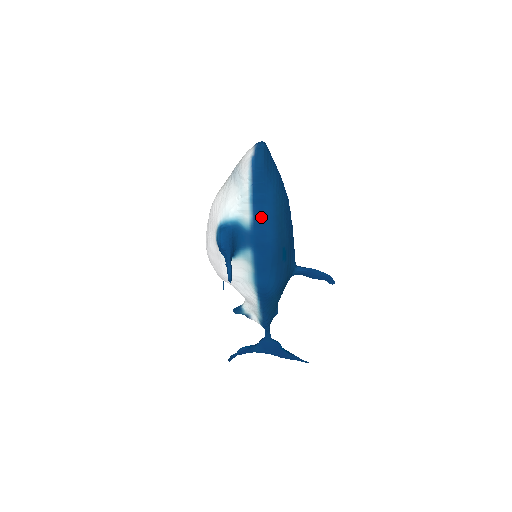
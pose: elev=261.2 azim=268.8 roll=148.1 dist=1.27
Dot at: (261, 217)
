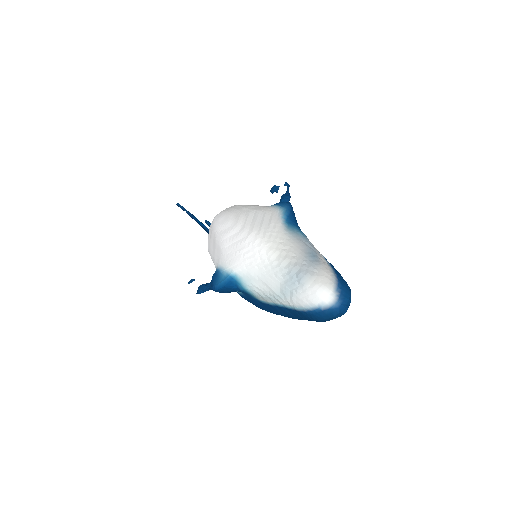
Dot at: (273, 309)
